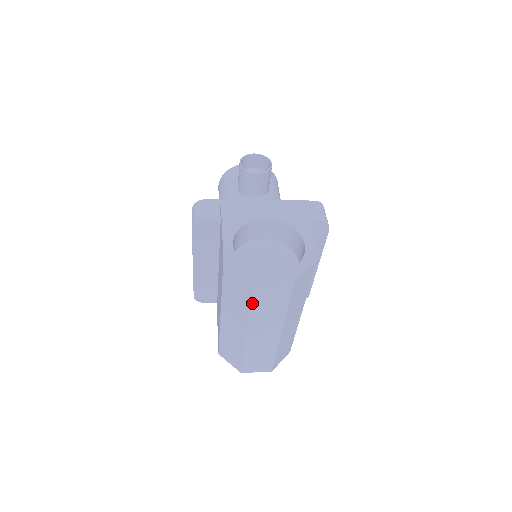
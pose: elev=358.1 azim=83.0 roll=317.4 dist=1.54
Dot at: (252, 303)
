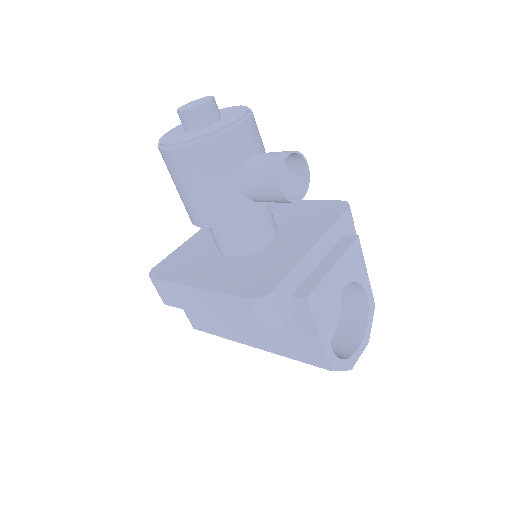
Dot at: occluded
